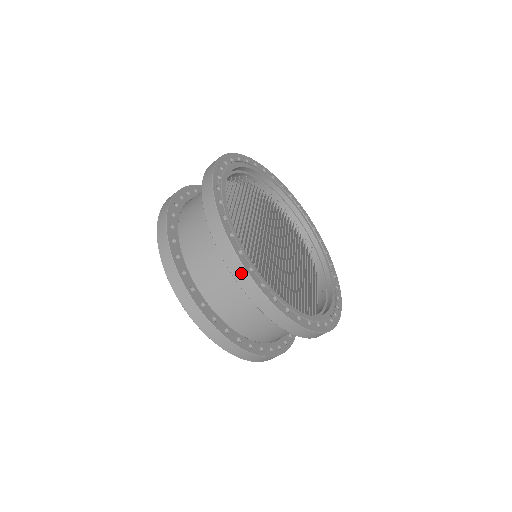
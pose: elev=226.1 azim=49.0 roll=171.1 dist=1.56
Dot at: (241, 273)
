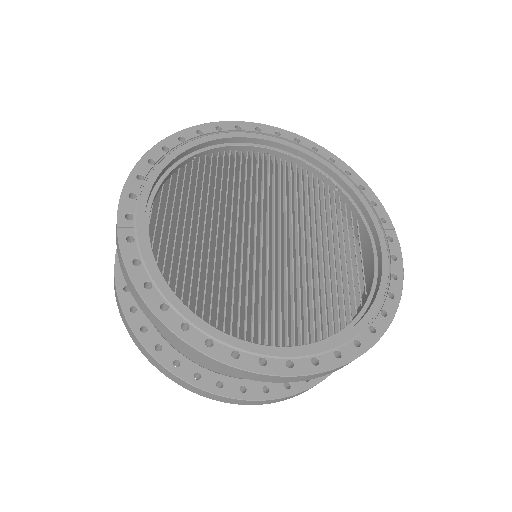
Dot at: (198, 355)
